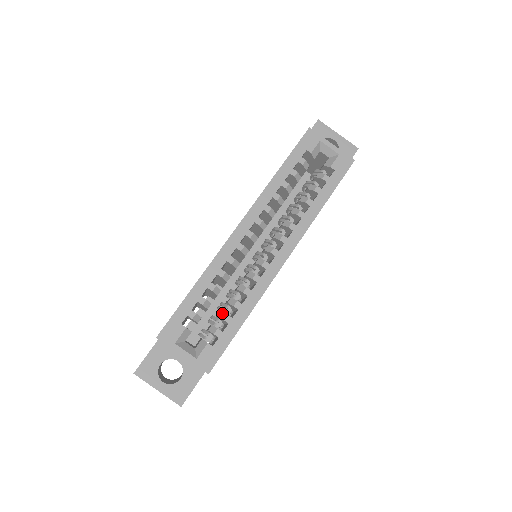
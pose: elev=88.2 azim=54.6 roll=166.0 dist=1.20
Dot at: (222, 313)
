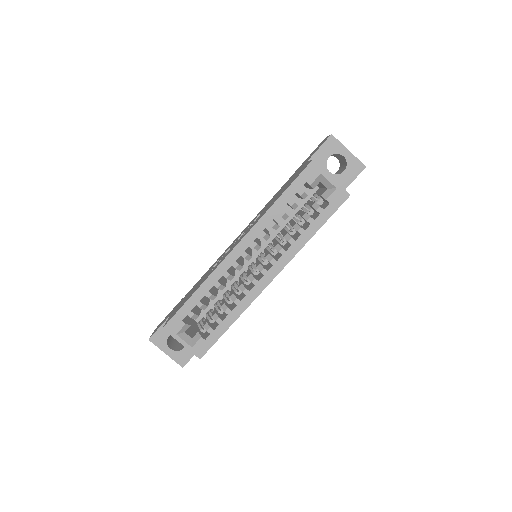
Dot at: (215, 315)
